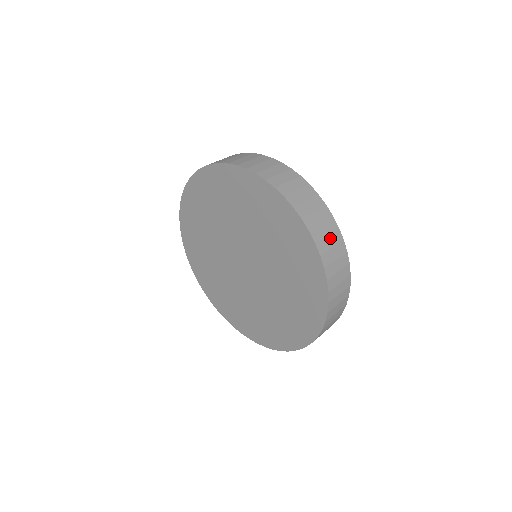
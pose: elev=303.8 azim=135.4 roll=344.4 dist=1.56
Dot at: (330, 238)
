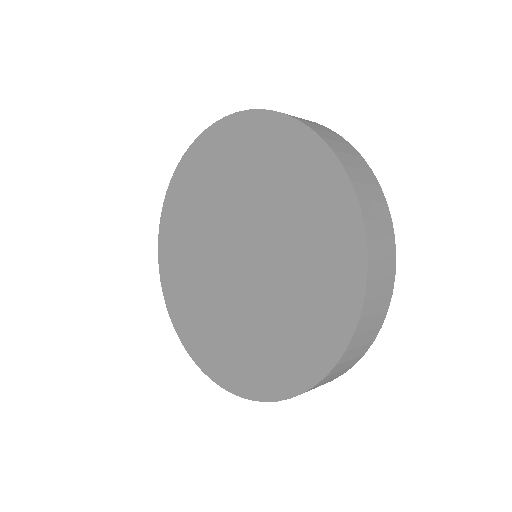
Dot at: (339, 373)
